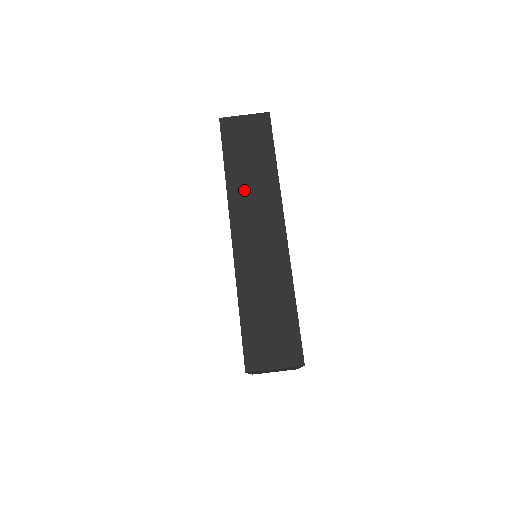
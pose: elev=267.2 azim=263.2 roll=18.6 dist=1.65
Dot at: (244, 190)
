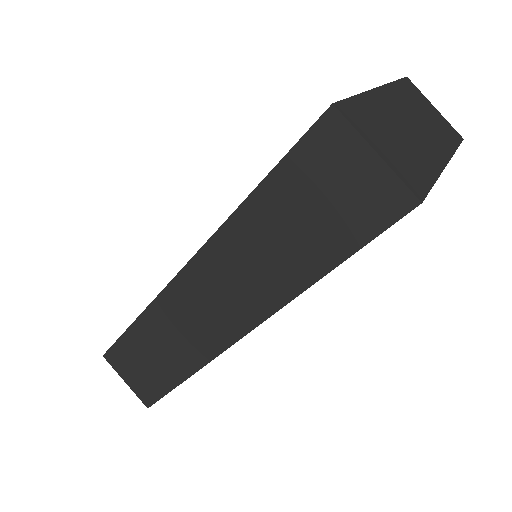
Dot at: (243, 250)
